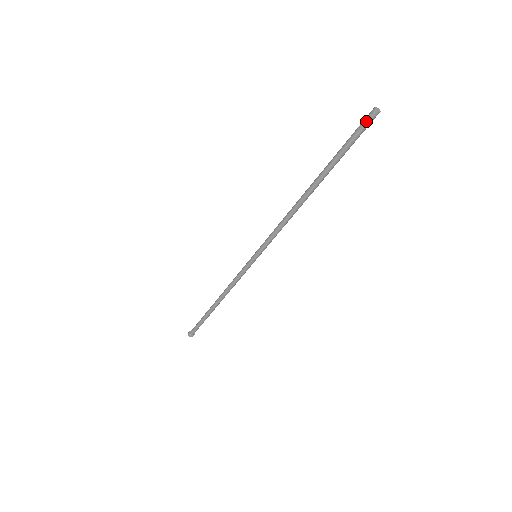
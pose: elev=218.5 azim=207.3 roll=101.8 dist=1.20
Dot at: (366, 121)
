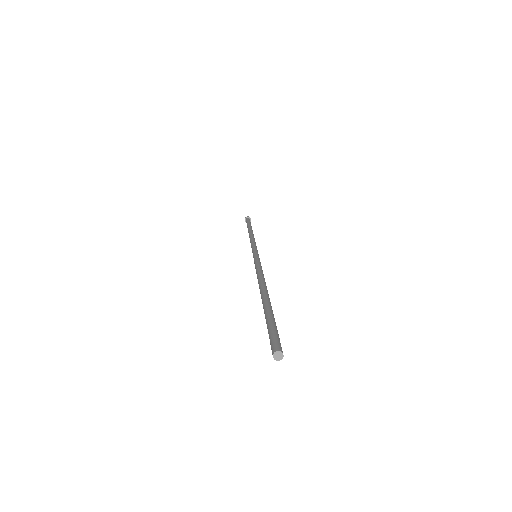
Dot at: occluded
